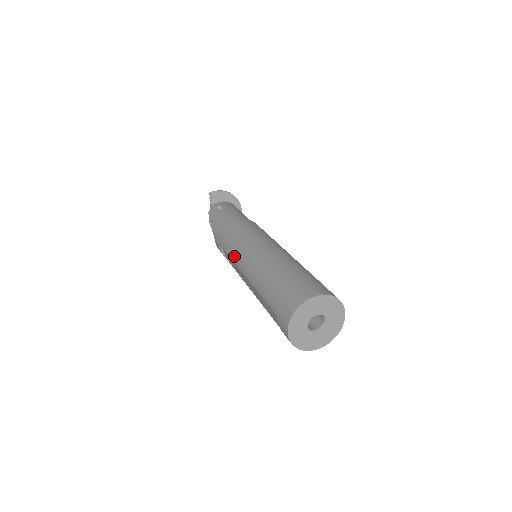
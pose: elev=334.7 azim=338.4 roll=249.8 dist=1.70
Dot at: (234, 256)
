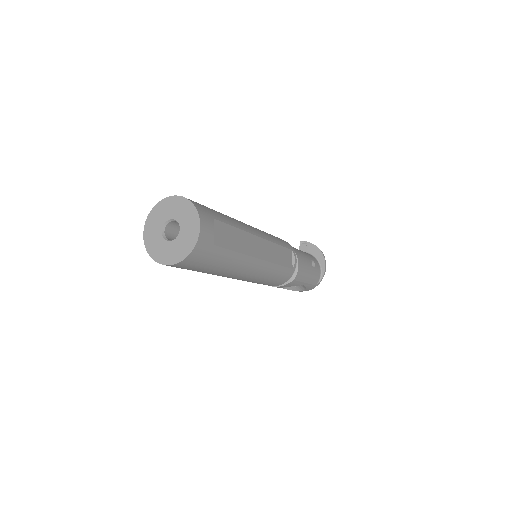
Dot at: occluded
